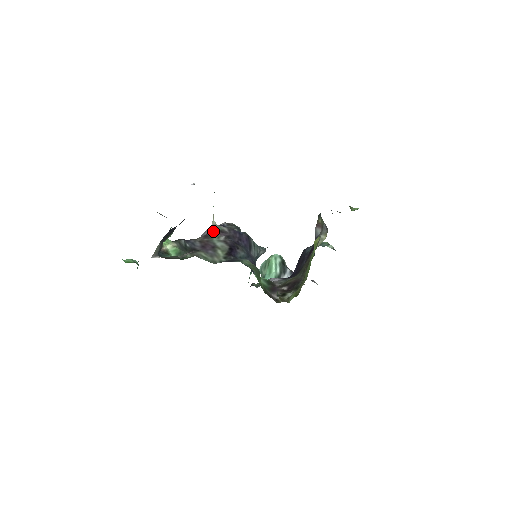
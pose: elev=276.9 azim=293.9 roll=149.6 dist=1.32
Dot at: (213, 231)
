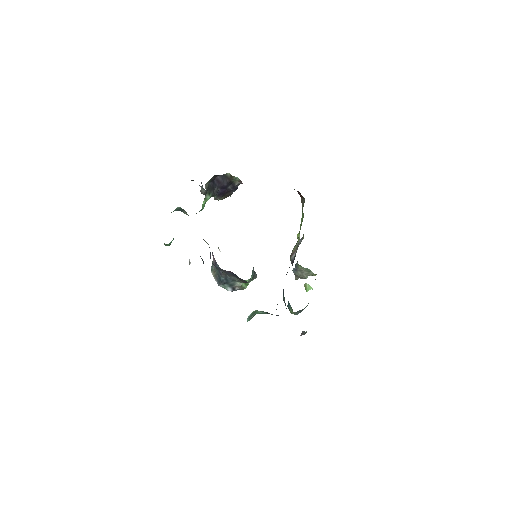
Dot at: occluded
